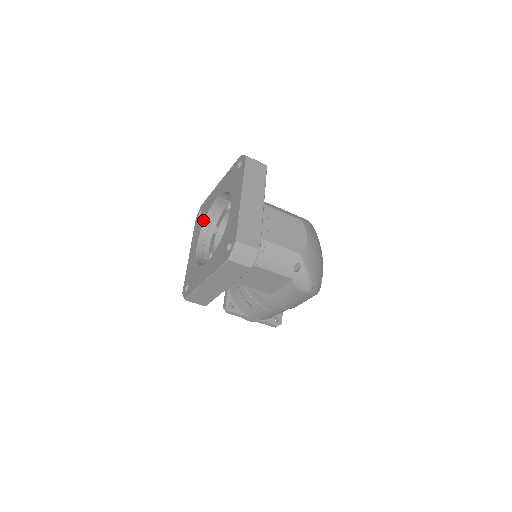
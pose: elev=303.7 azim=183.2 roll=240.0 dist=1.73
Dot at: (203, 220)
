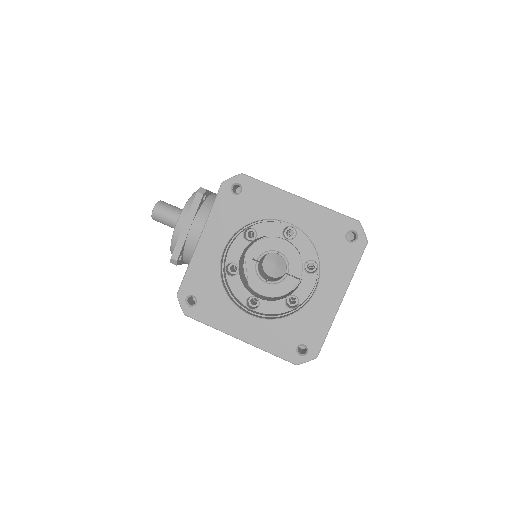
Dot at: (246, 220)
